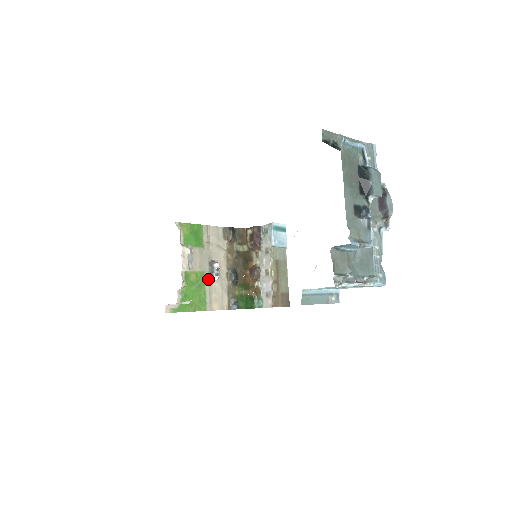
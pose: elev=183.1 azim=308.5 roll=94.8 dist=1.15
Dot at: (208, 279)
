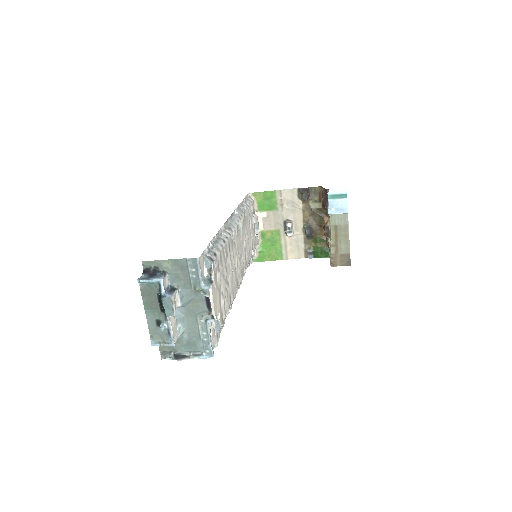
Dot at: (284, 235)
